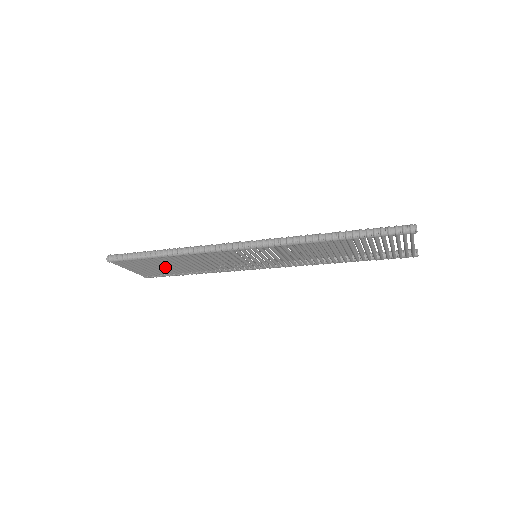
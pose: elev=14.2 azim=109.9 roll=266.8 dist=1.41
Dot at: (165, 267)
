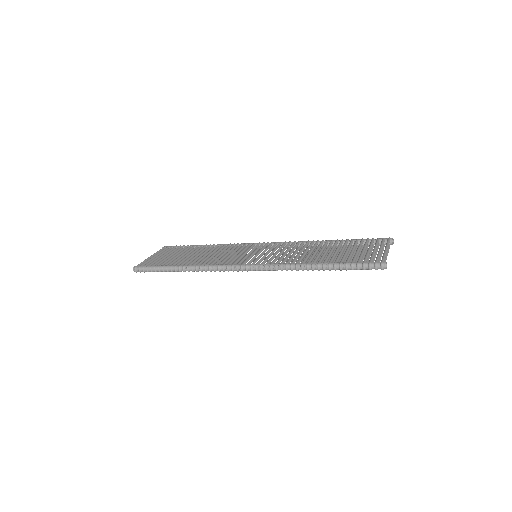
Dot at: occluded
